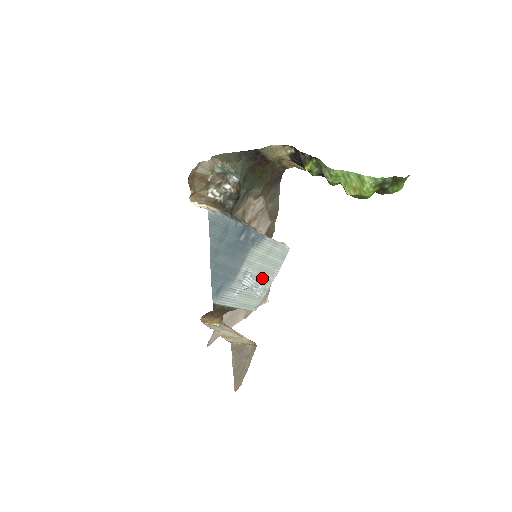
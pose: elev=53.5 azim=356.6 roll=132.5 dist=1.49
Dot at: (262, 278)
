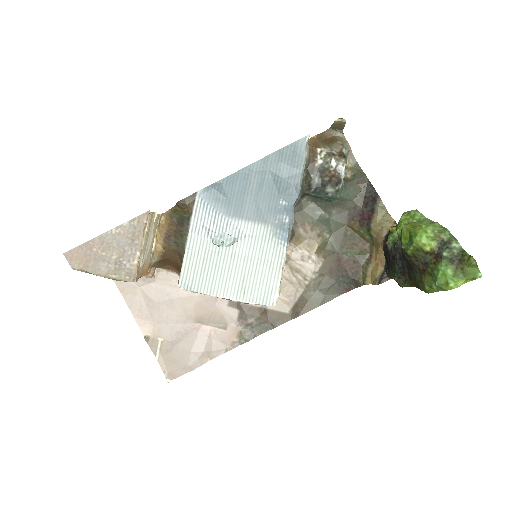
Dot at: (229, 271)
